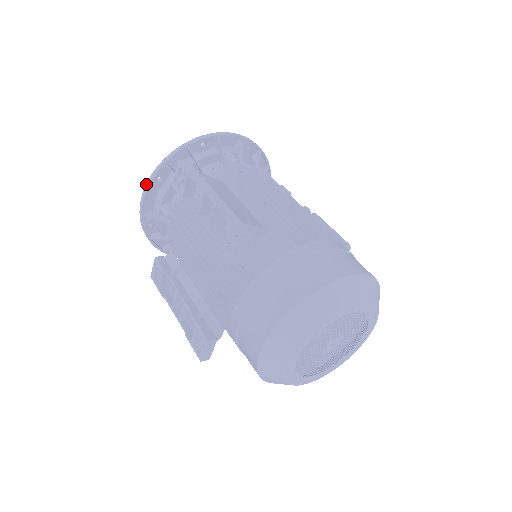
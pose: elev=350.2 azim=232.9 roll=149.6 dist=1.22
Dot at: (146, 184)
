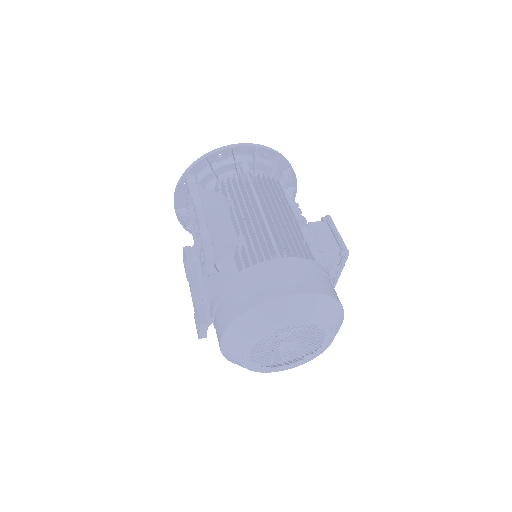
Dot at: (175, 188)
